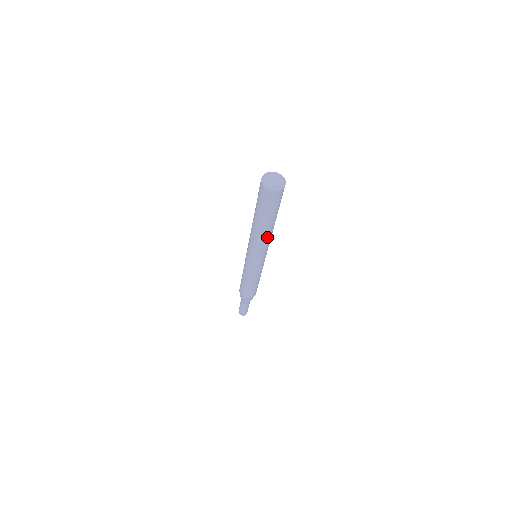
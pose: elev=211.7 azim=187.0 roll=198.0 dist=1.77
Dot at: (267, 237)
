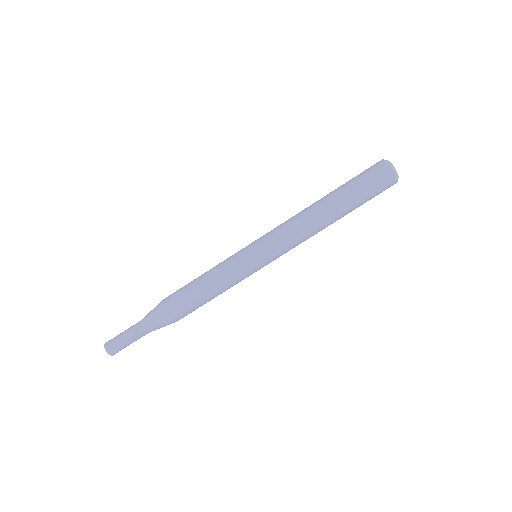
Dot at: (317, 232)
